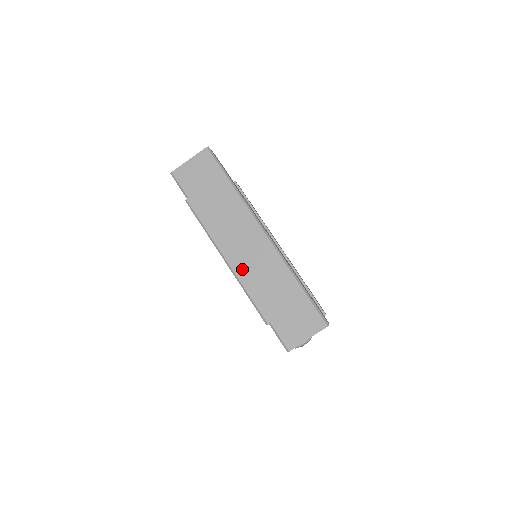
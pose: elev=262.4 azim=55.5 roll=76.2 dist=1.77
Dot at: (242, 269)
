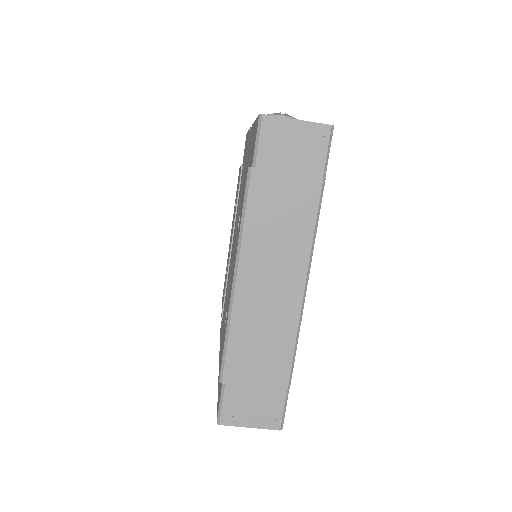
Dot at: (245, 305)
